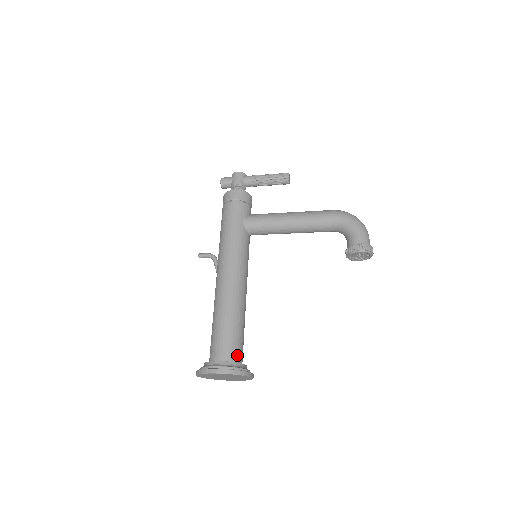
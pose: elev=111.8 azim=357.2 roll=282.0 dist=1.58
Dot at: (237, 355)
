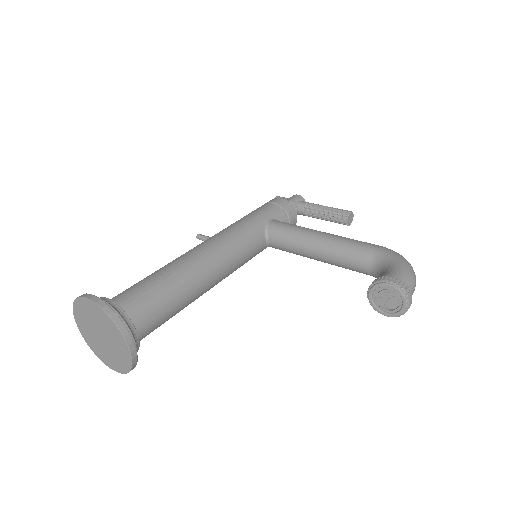
Dot at: (138, 314)
